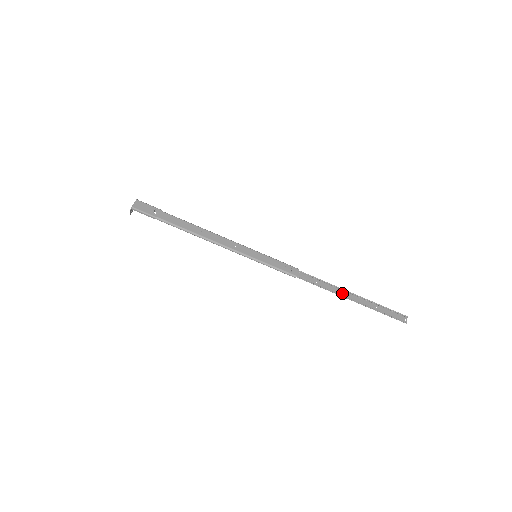
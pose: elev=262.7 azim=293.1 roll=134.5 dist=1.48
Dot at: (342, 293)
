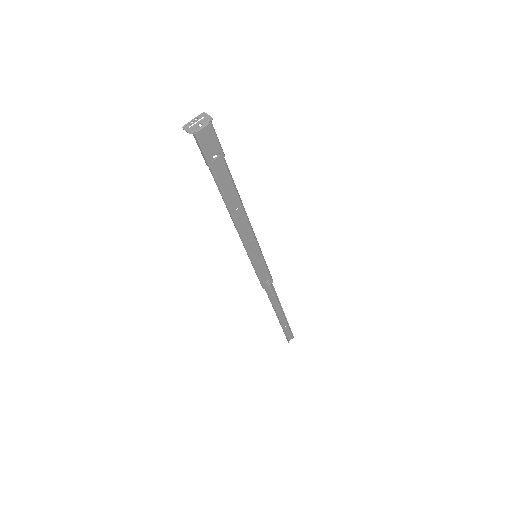
Dot at: (278, 310)
